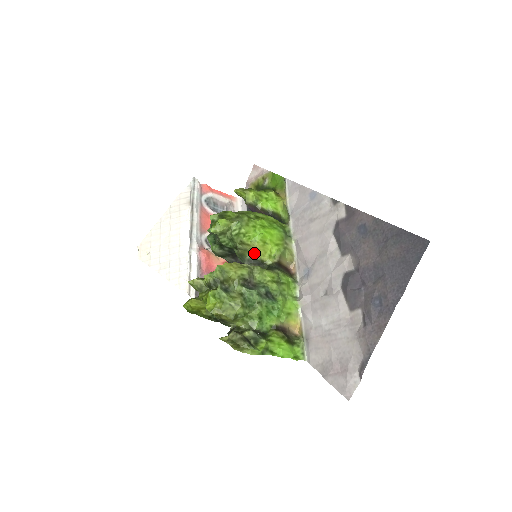
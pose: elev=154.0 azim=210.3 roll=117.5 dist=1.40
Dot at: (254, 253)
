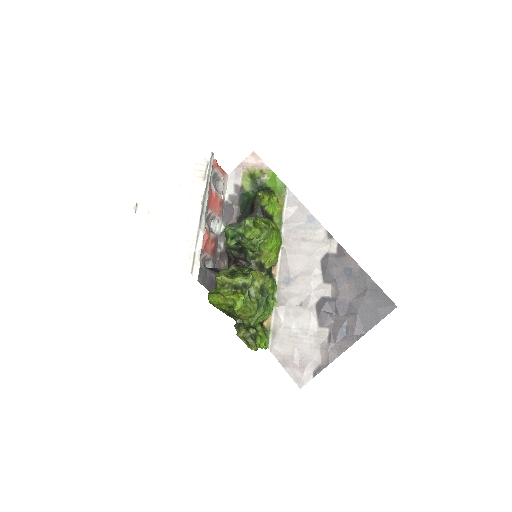
Dot at: (263, 258)
